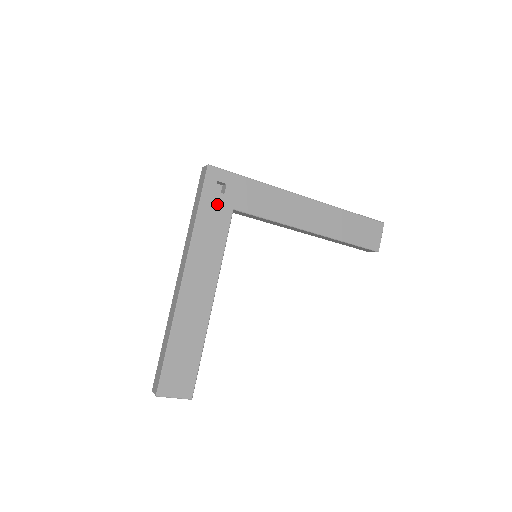
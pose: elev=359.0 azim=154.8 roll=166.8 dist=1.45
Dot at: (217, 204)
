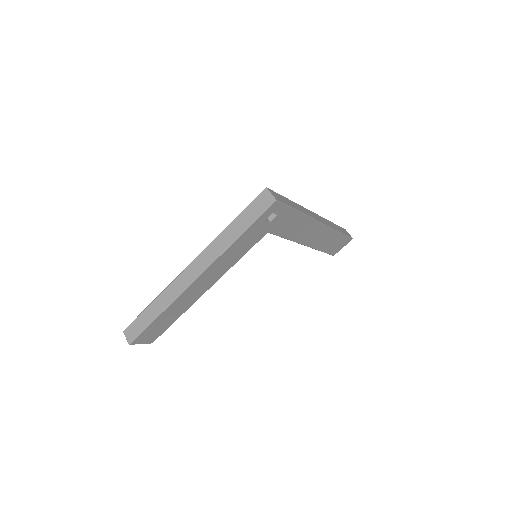
Dot at: (259, 229)
